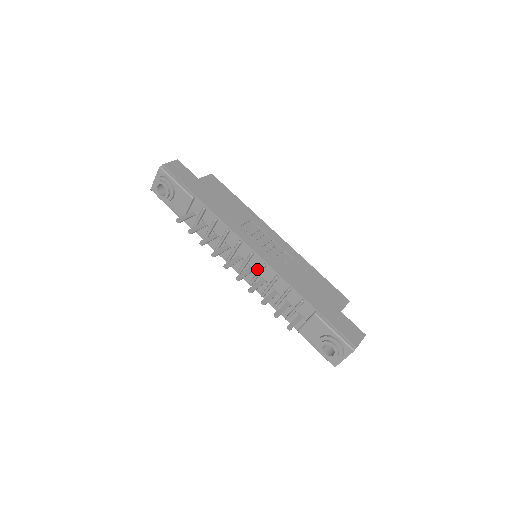
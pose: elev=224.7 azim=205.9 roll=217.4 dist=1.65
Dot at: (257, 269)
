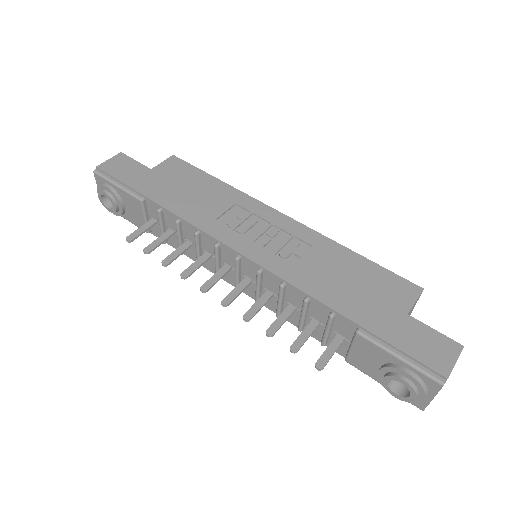
Dot at: (255, 278)
